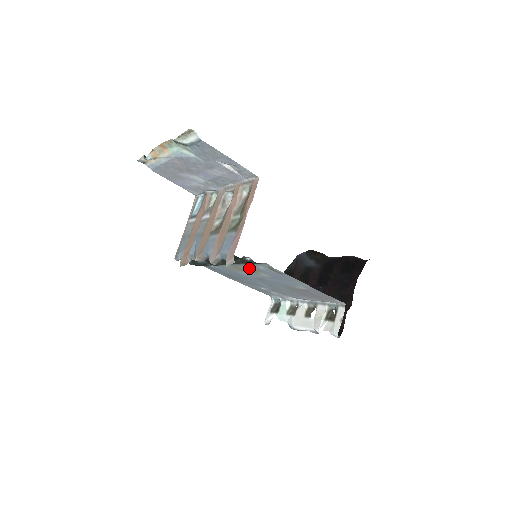
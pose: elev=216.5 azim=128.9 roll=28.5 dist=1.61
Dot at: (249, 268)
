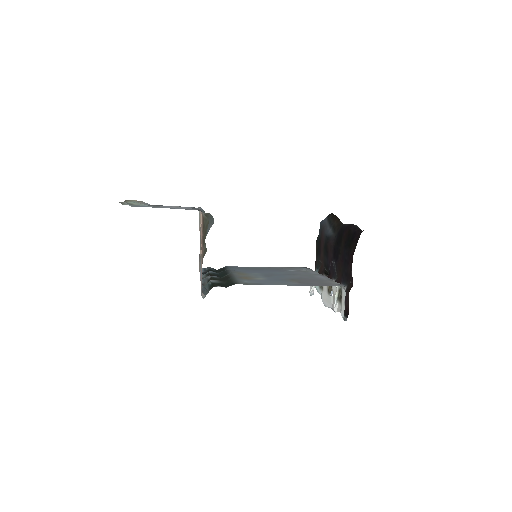
Dot at: (243, 277)
